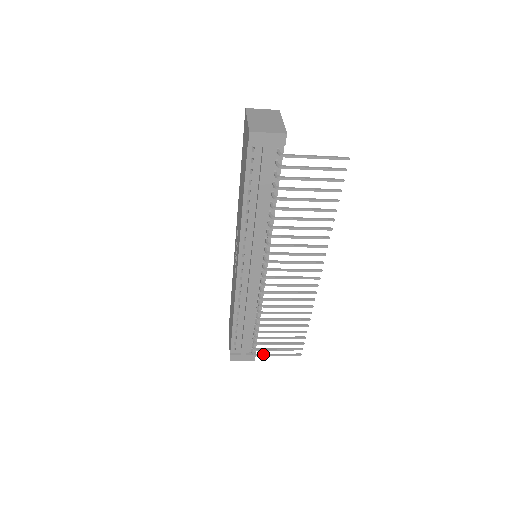
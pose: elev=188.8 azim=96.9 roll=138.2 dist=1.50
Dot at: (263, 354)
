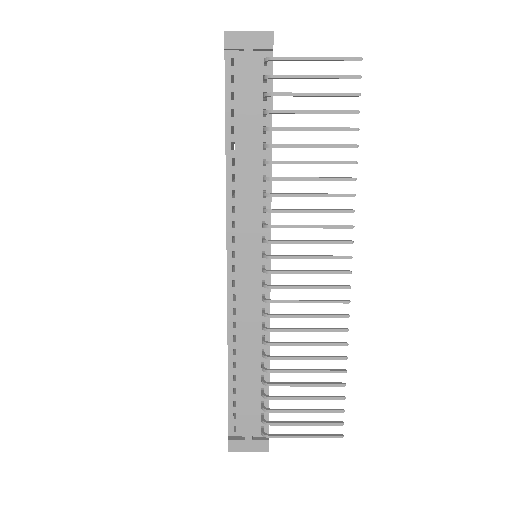
Dot at: (280, 434)
